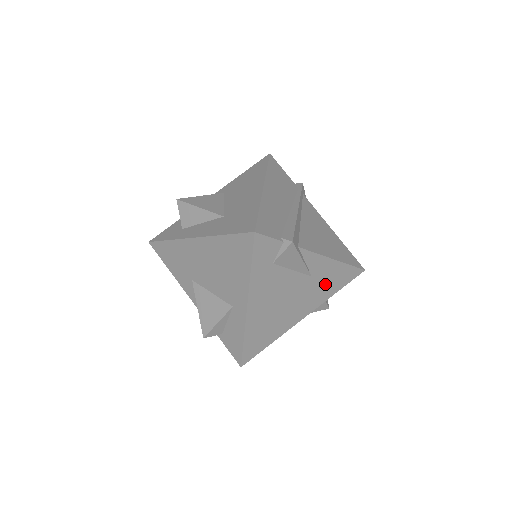
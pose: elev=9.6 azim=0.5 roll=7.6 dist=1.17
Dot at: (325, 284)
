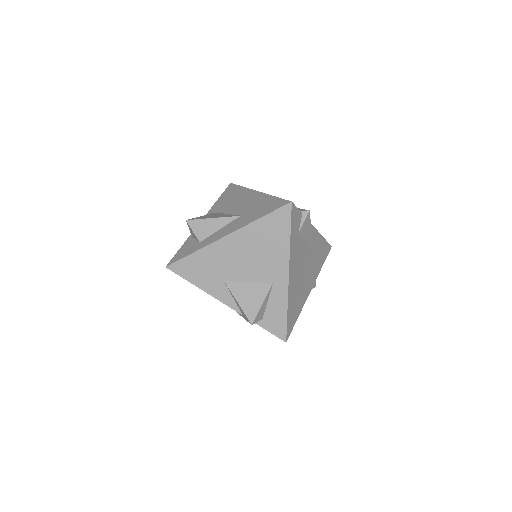
Dot at: (318, 257)
